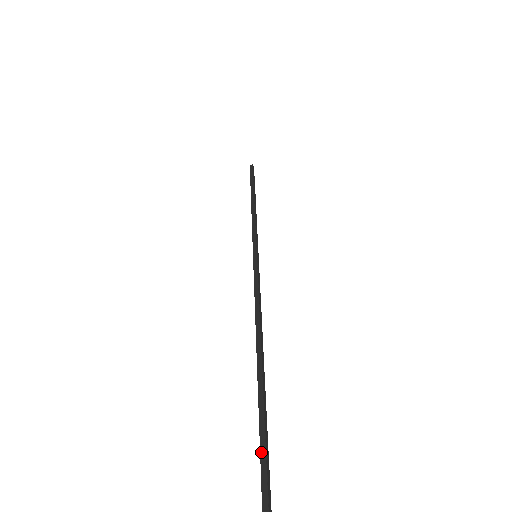
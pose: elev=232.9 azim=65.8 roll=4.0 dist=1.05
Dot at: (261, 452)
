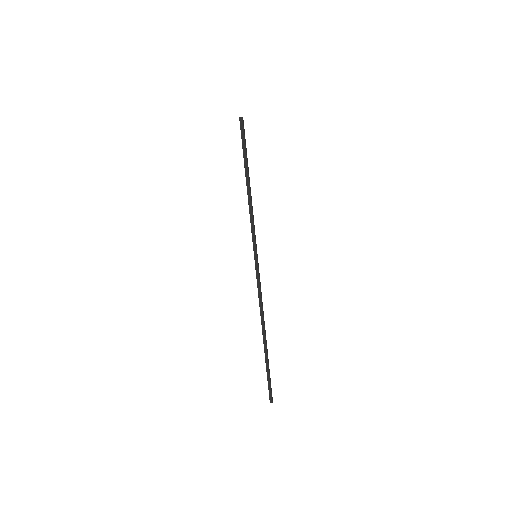
Dot at: (268, 380)
